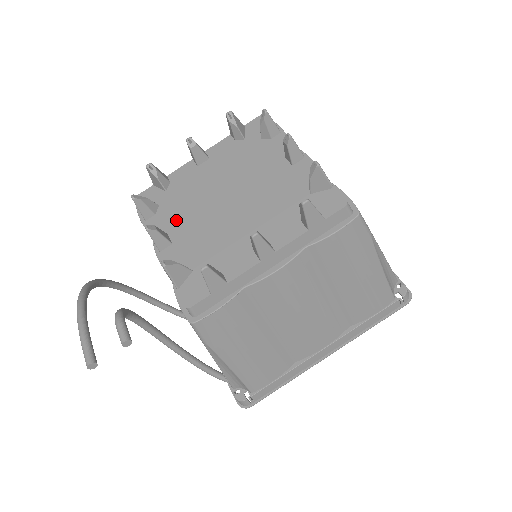
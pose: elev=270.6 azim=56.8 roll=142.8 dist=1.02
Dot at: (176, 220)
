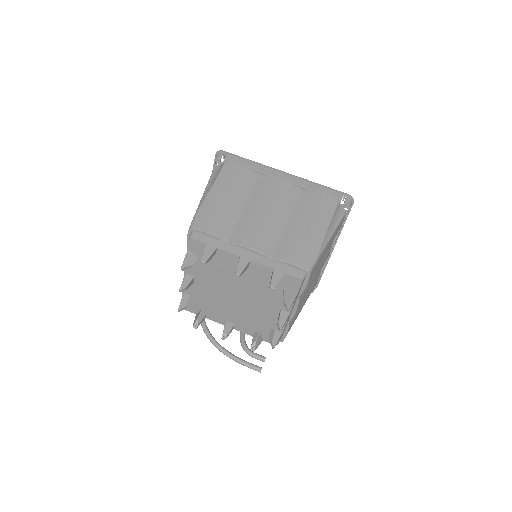
Dot at: (221, 314)
